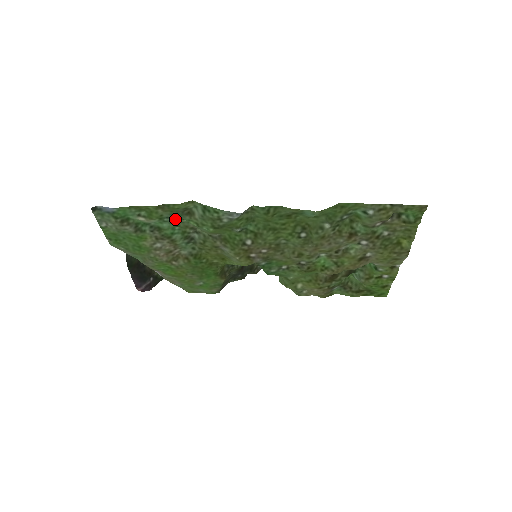
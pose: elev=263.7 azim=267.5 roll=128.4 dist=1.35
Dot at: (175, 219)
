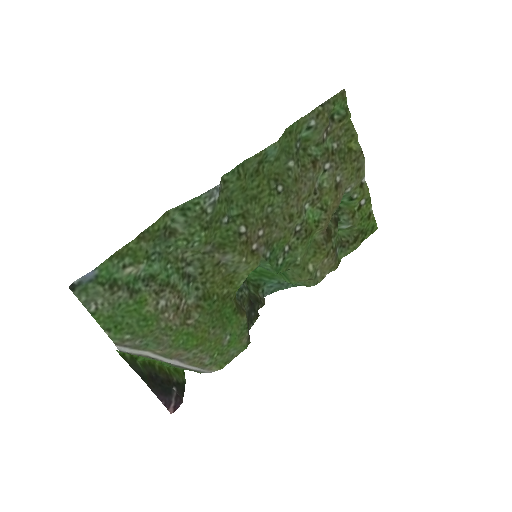
Dot at: (161, 251)
